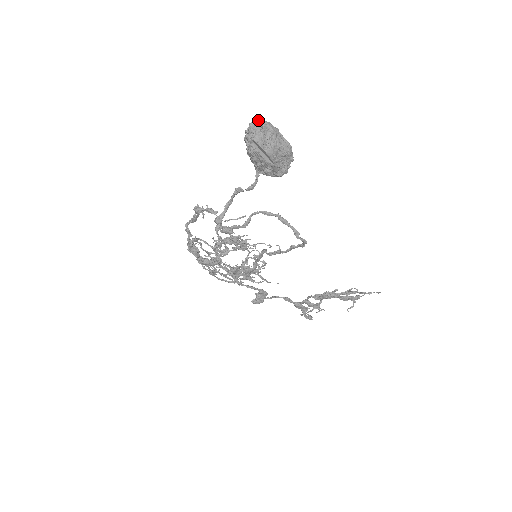
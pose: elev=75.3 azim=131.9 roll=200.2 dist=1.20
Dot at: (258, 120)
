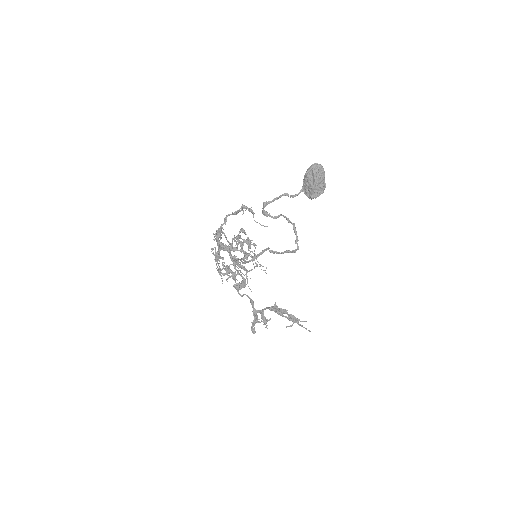
Dot at: (319, 164)
